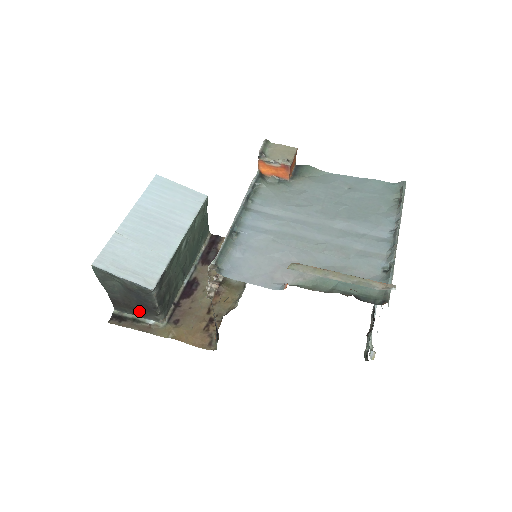
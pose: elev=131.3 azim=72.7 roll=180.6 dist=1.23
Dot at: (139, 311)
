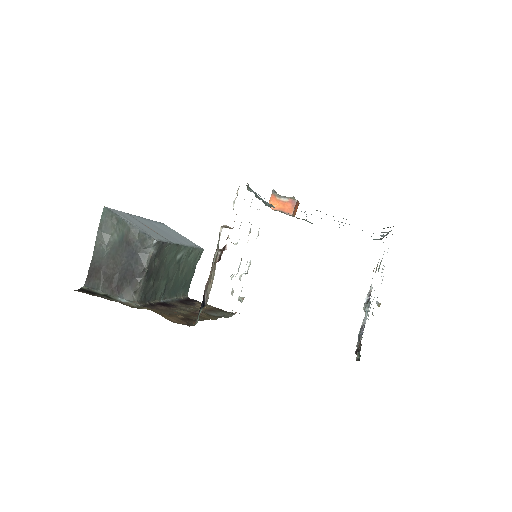
Dot at: (116, 285)
